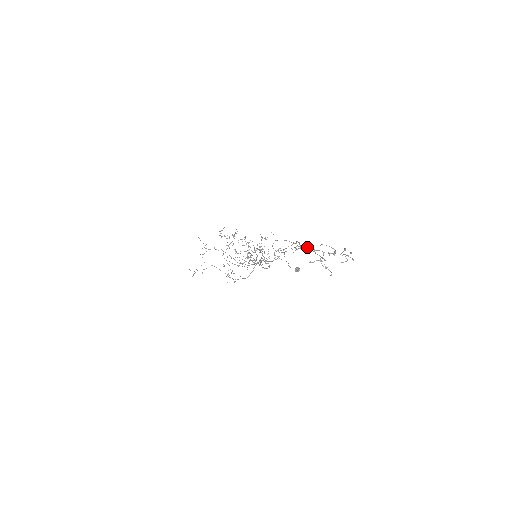
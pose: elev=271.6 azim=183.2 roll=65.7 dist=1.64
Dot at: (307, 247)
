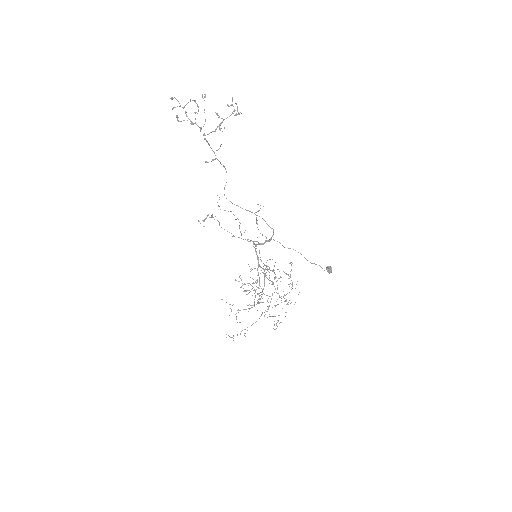
Dot at: (179, 106)
